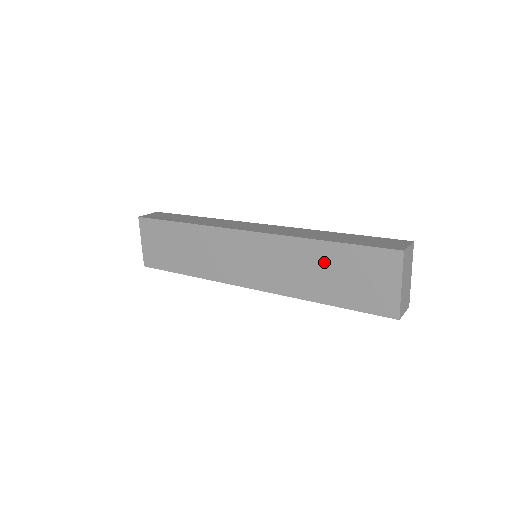
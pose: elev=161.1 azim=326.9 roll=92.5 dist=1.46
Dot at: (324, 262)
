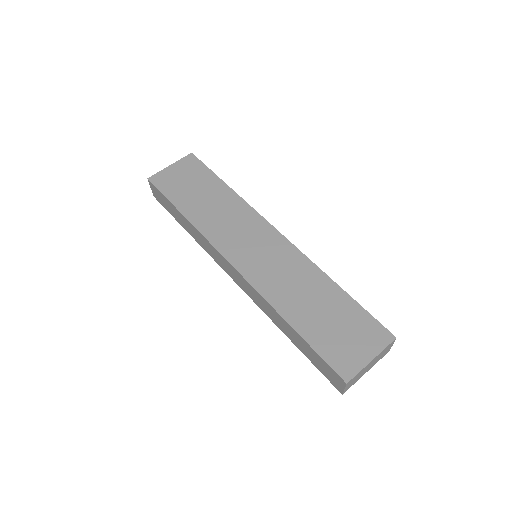
Dot at: (323, 297)
